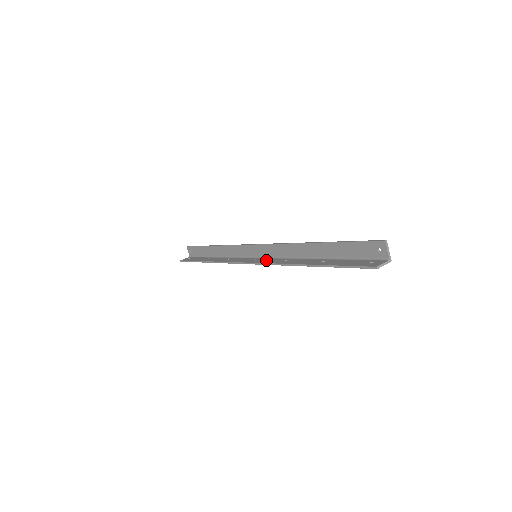
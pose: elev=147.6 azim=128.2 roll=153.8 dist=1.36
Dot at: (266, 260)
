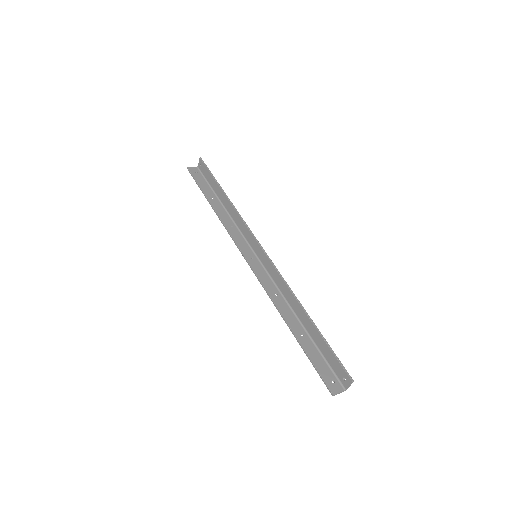
Dot at: (262, 273)
